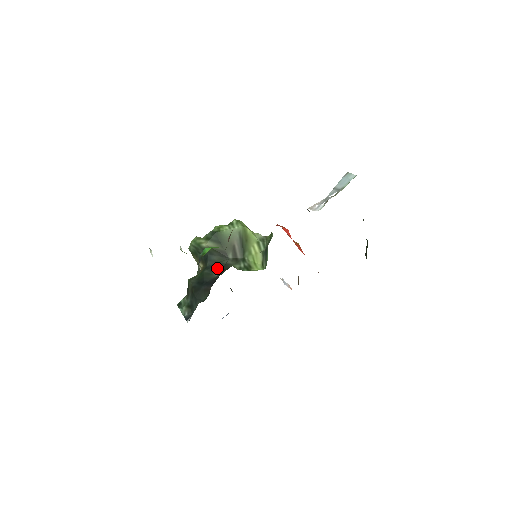
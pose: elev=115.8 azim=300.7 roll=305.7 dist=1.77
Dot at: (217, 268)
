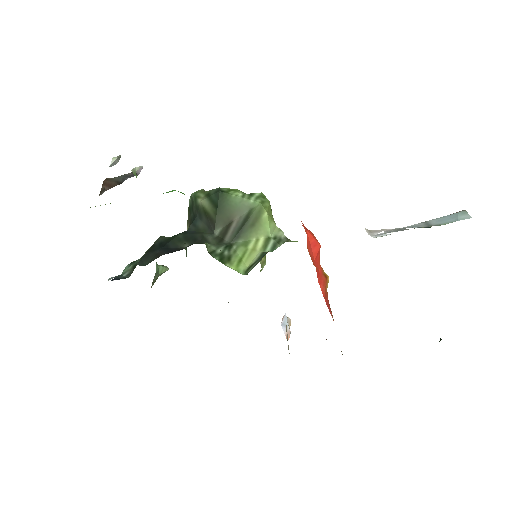
Dot at: (193, 238)
